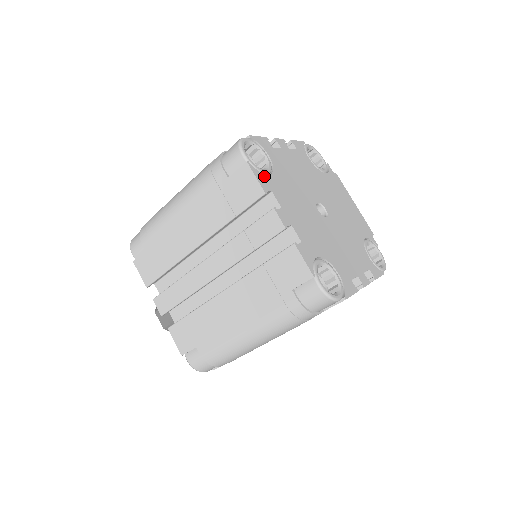
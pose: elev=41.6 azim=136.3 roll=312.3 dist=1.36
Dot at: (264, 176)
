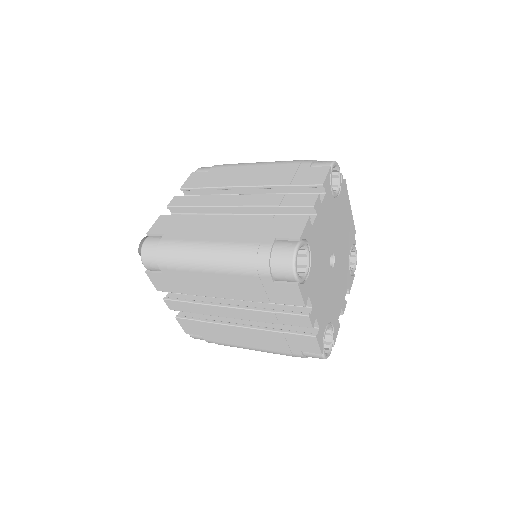
Dot at: (306, 284)
